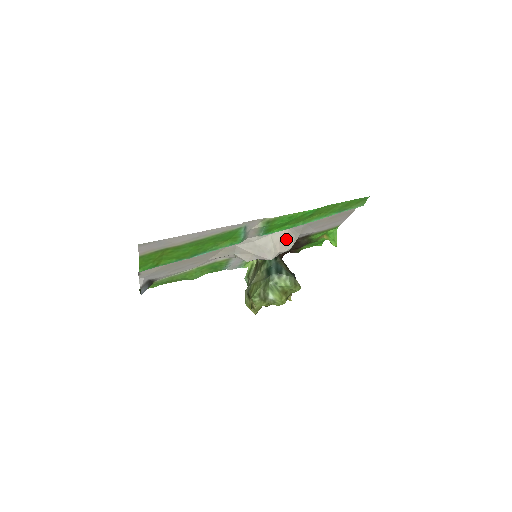
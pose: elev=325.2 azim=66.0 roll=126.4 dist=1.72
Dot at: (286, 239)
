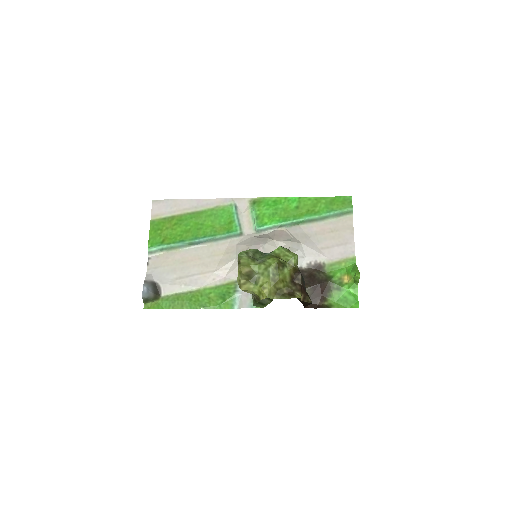
Dot at: (282, 235)
